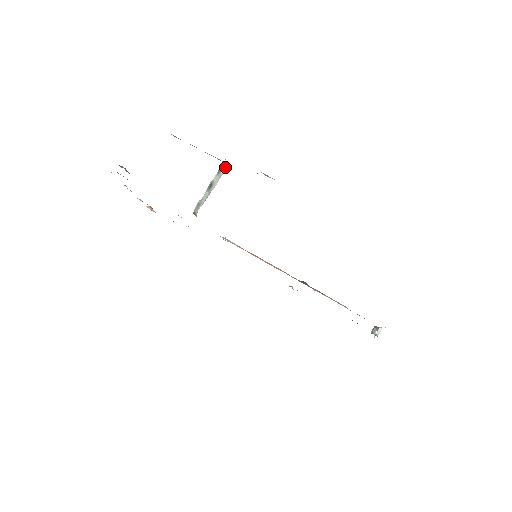
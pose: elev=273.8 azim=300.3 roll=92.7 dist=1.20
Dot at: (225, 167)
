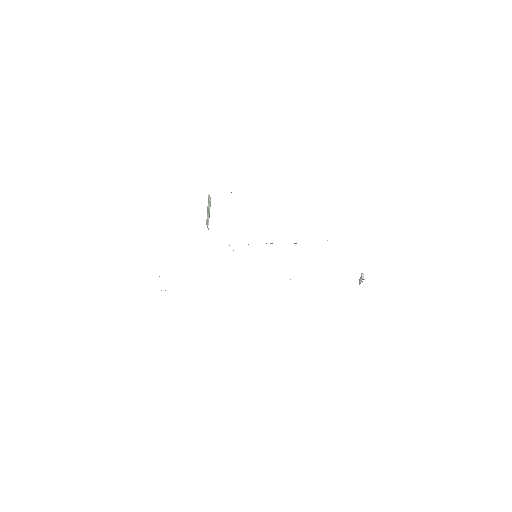
Dot at: (210, 199)
